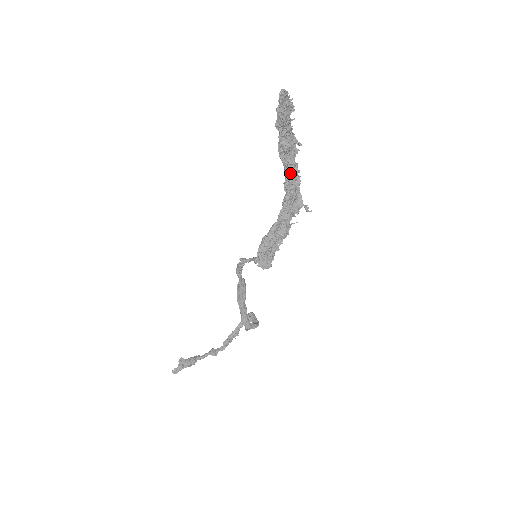
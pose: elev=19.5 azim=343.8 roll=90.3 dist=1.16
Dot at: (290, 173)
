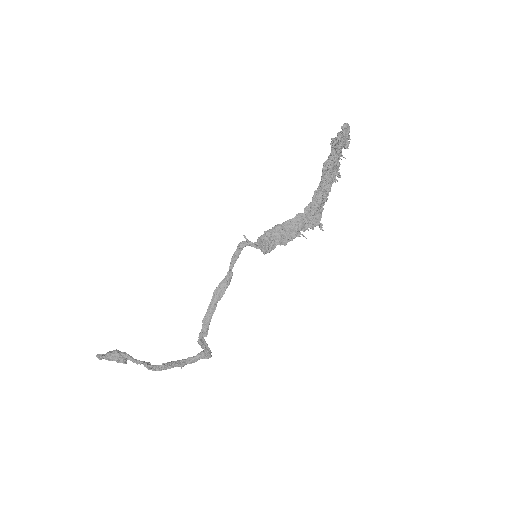
Dot at: (323, 187)
